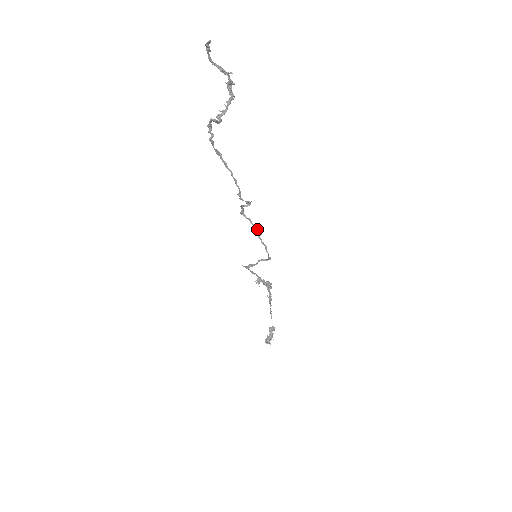
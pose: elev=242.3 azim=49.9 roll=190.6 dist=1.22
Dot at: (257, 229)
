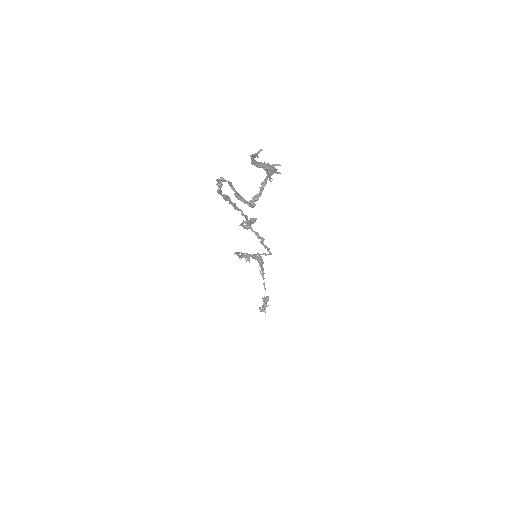
Dot at: occluded
